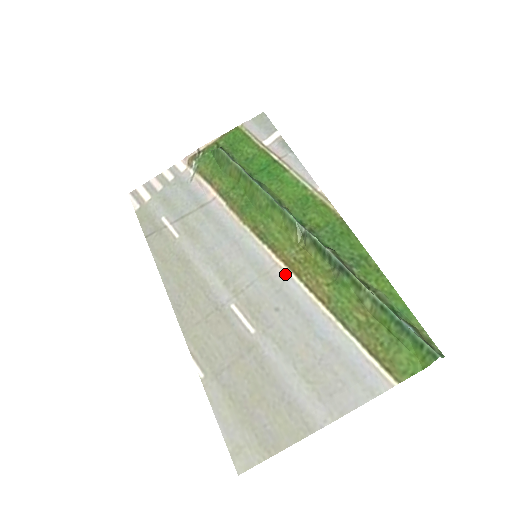
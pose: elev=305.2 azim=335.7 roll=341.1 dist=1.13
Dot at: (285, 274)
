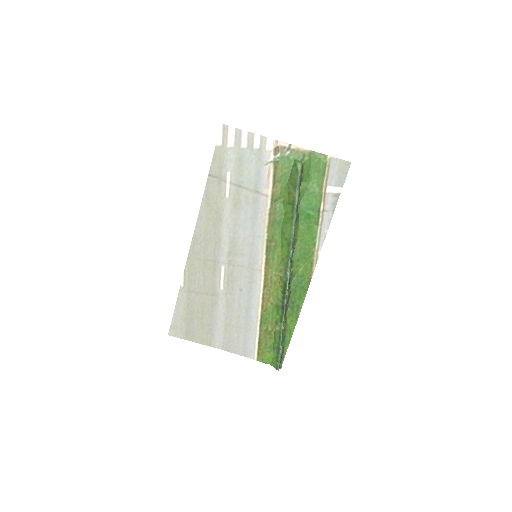
Dot at: (260, 279)
